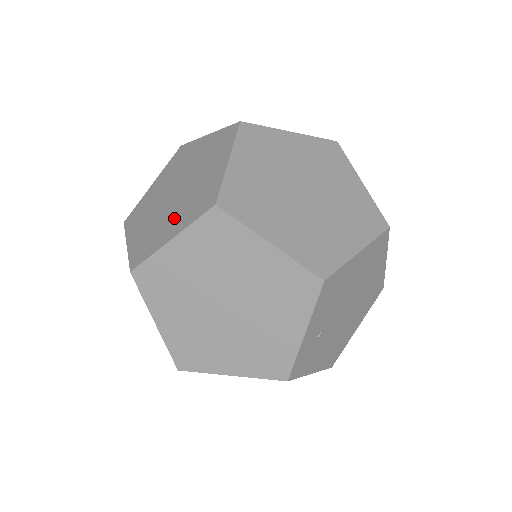
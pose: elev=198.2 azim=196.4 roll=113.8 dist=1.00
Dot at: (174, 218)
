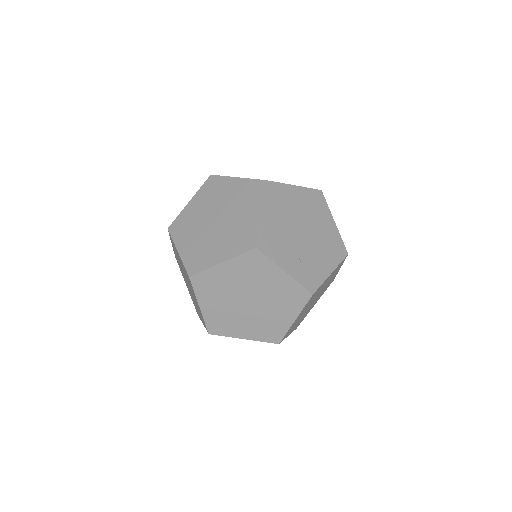
Dot at: (194, 296)
